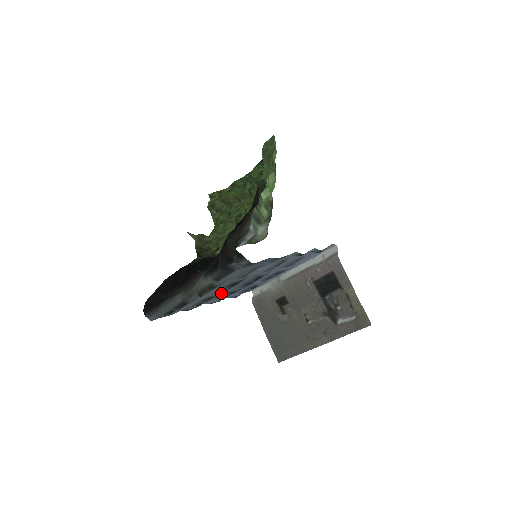
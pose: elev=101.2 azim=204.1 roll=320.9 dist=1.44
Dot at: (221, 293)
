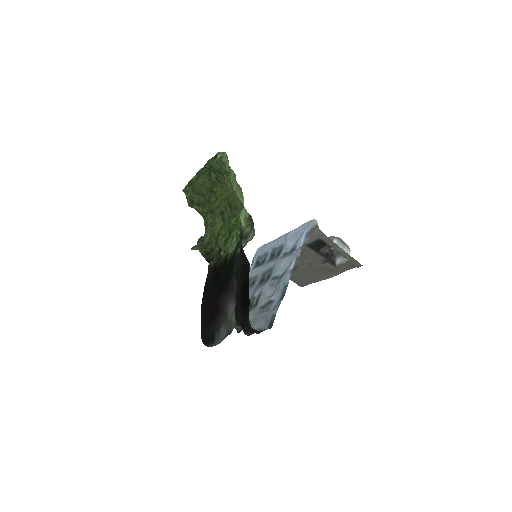
Dot at: occluded
